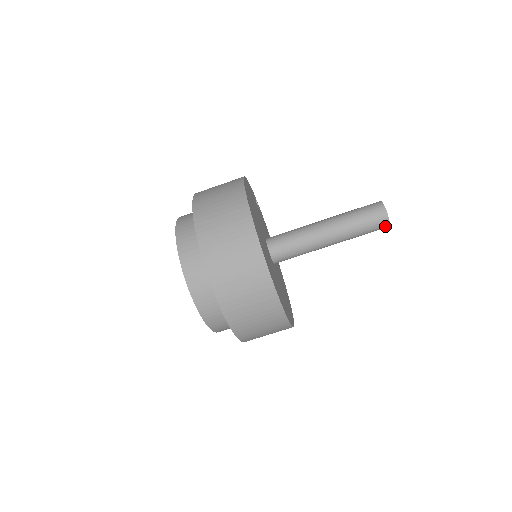
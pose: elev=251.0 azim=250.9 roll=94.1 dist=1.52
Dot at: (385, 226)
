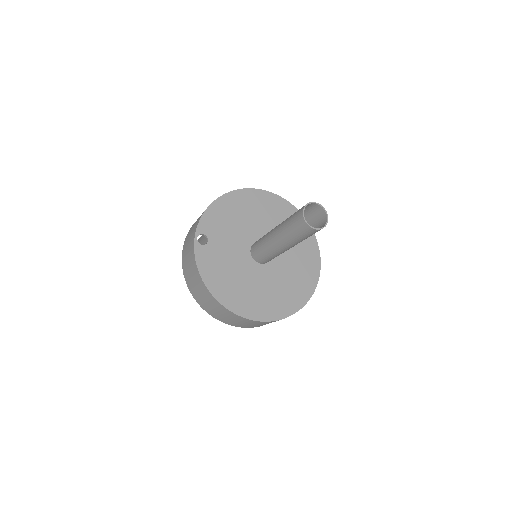
Dot at: (325, 219)
